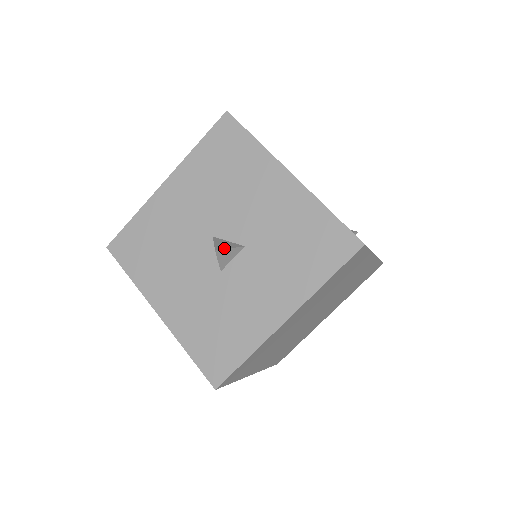
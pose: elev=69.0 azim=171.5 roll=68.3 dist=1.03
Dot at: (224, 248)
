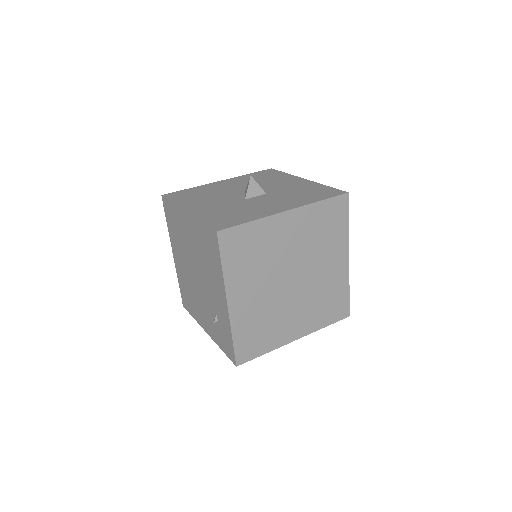
Dot at: (255, 181)
